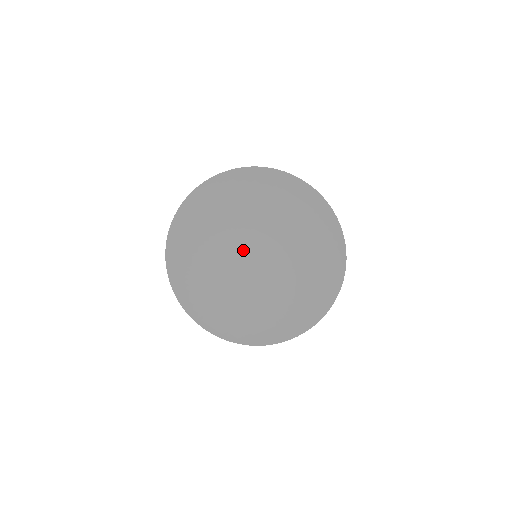
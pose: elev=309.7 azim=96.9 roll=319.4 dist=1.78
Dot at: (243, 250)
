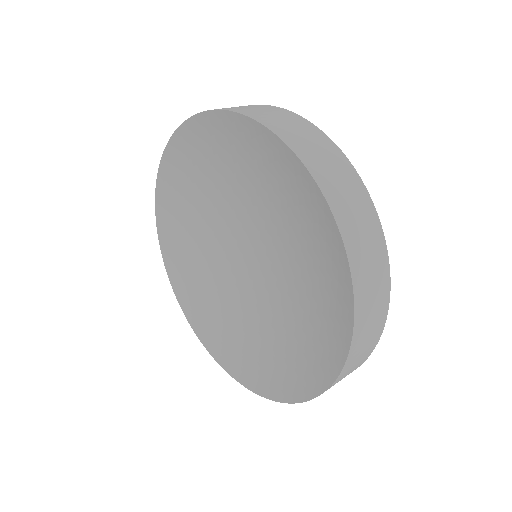
Dot at: (240, 242)
